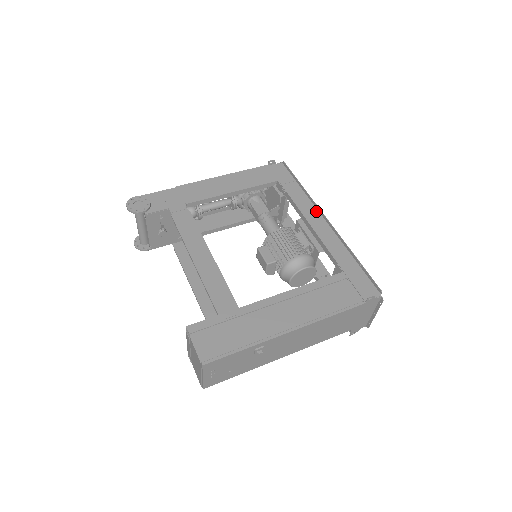
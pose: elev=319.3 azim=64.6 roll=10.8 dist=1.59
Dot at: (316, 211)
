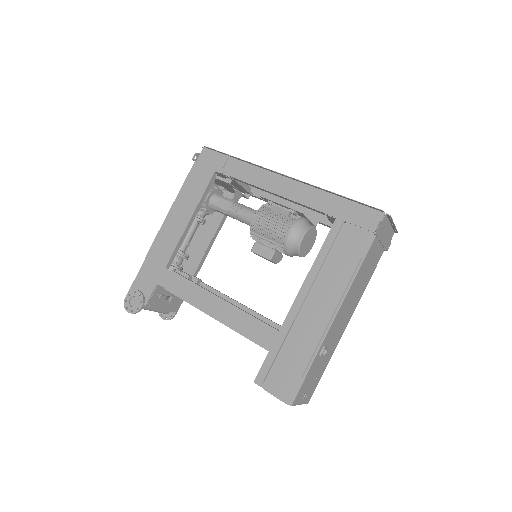
Dot at: (269, 174)
